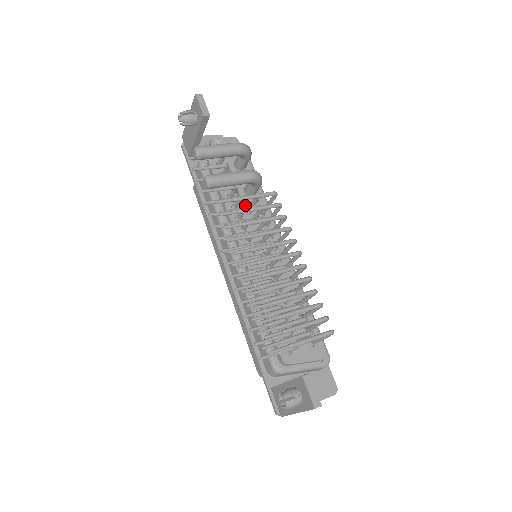
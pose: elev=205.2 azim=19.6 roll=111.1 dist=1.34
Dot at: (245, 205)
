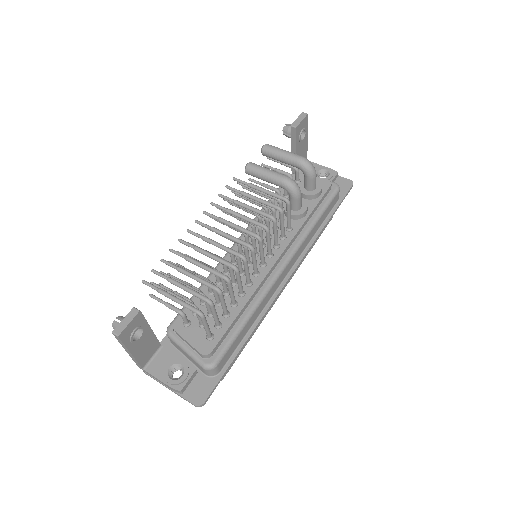
Dot at: (284, 215)
